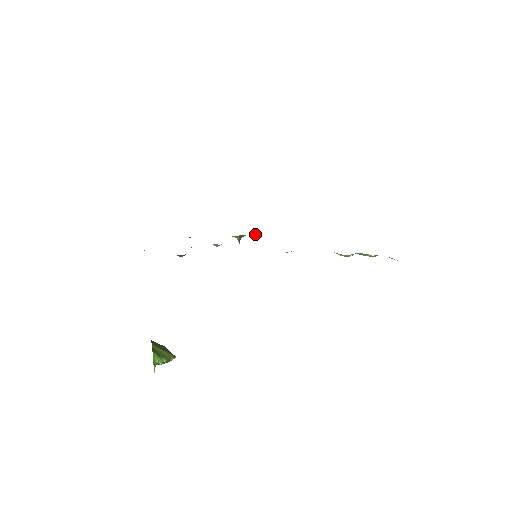
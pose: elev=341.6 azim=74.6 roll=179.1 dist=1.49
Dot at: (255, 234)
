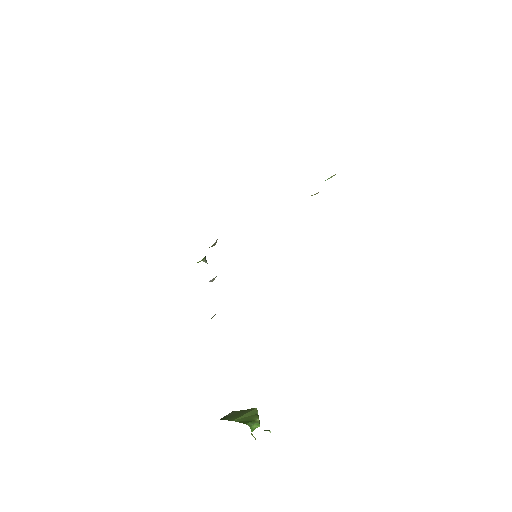
Dot at: (215, 243)
